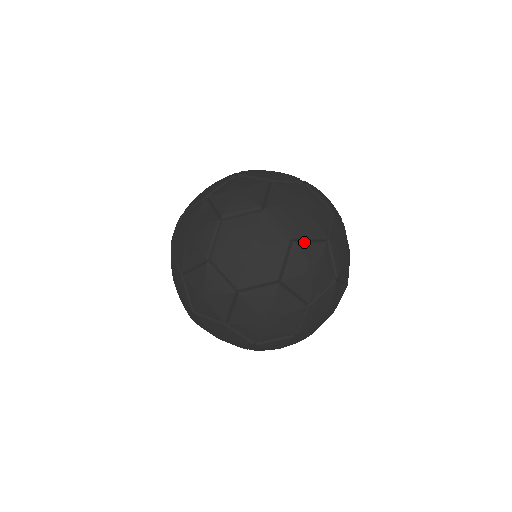
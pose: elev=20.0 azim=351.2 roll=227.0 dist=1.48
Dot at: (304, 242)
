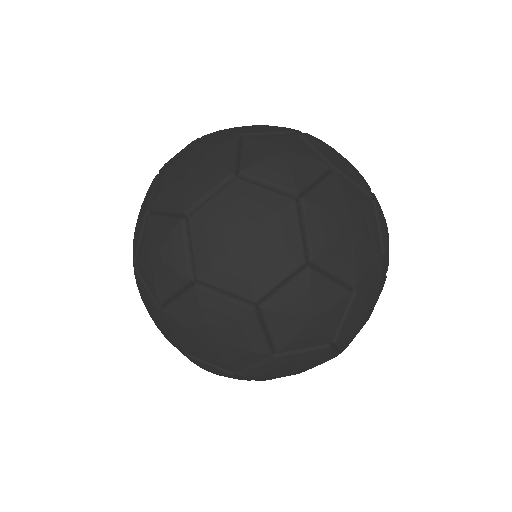
Dot at: (259, 135)
